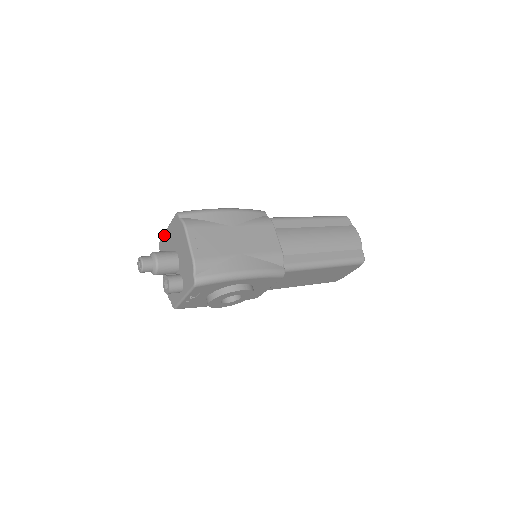
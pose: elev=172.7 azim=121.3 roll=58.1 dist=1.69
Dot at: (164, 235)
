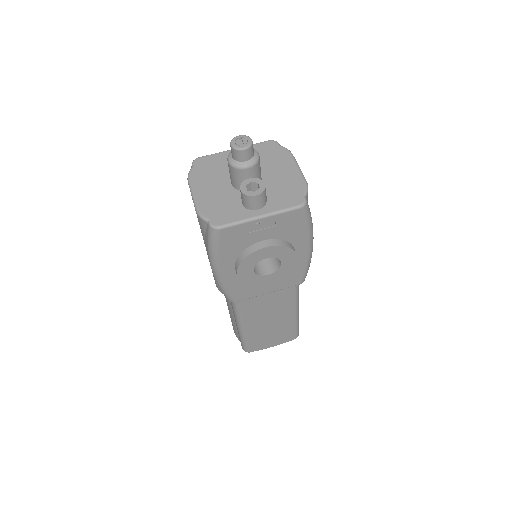
Dot at: (221, 153)
